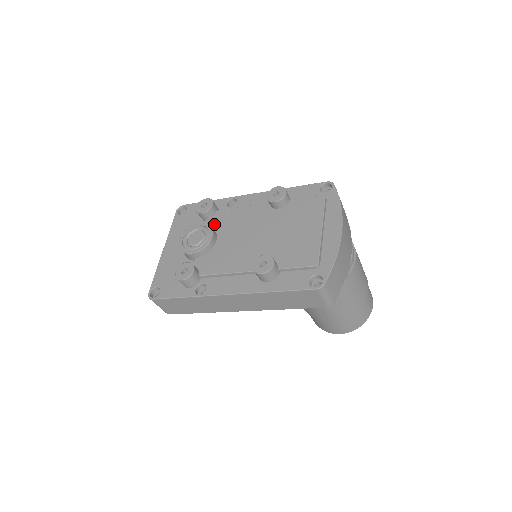
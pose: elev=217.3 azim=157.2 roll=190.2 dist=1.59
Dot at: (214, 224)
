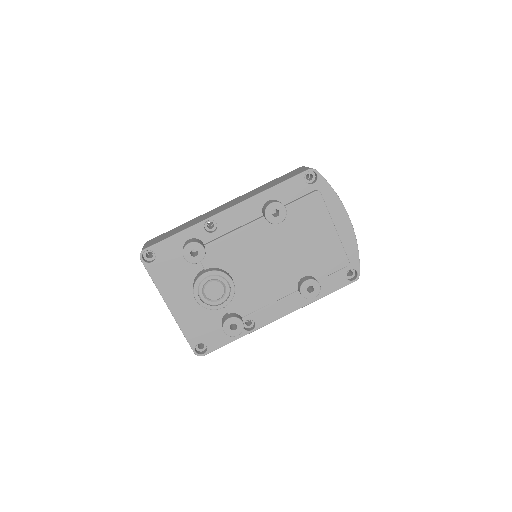
Dot at: (215, 262)
